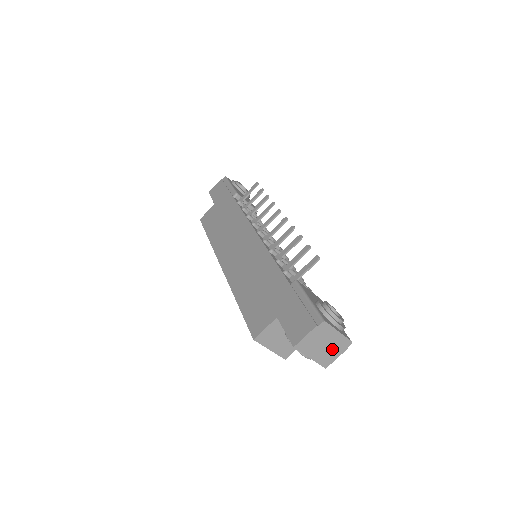
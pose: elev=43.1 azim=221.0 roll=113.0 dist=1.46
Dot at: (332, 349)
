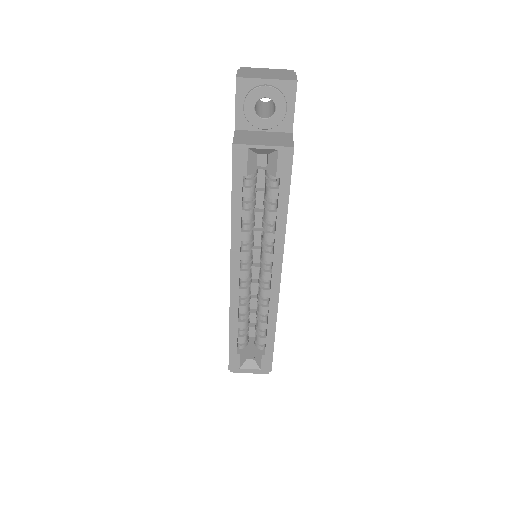
Dot at: (280, 74)
